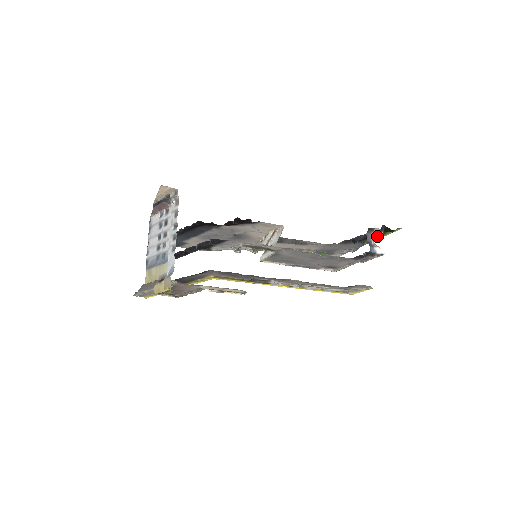
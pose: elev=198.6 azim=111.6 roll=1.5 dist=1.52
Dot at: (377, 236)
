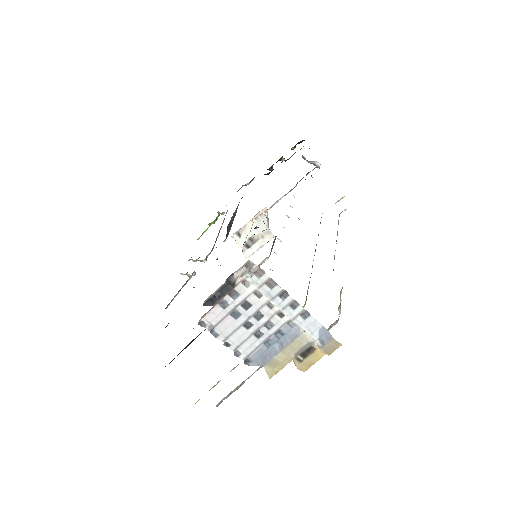
Dot at: occluded
